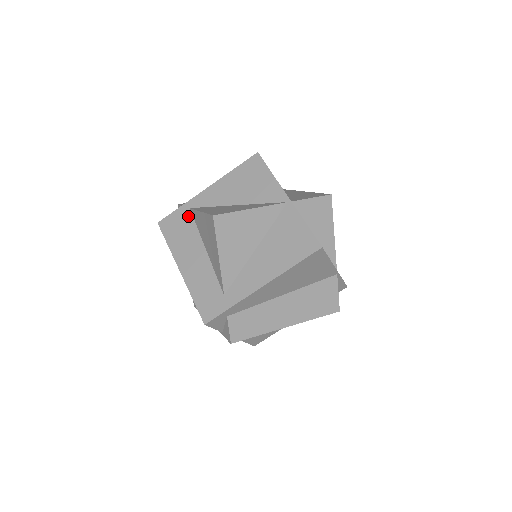
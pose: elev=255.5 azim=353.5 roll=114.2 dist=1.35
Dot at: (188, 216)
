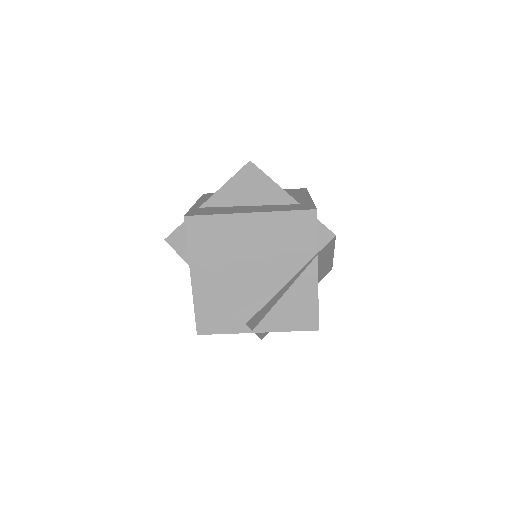
Dot at: (205, 208)
